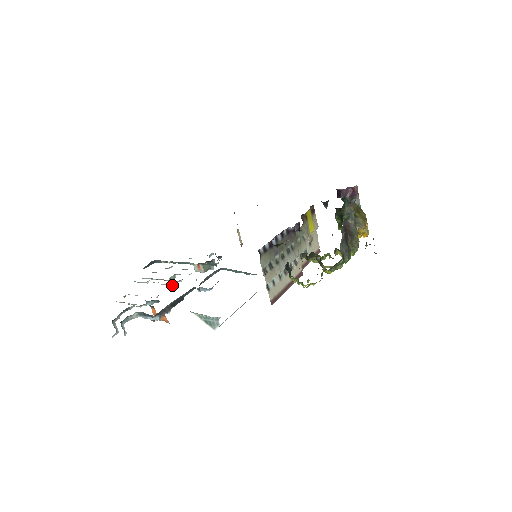
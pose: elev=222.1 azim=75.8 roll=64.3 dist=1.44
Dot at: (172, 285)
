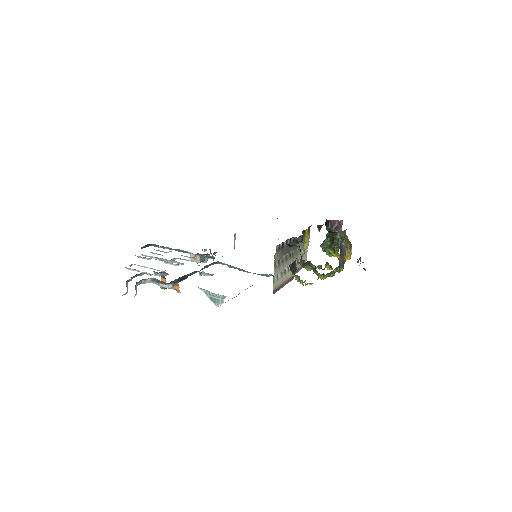
Dot at: (176, 265)
